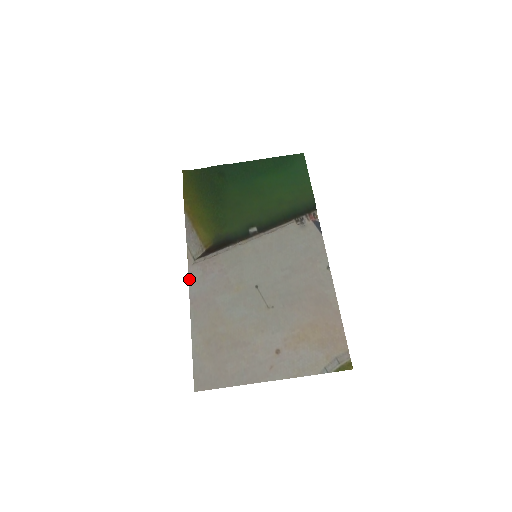
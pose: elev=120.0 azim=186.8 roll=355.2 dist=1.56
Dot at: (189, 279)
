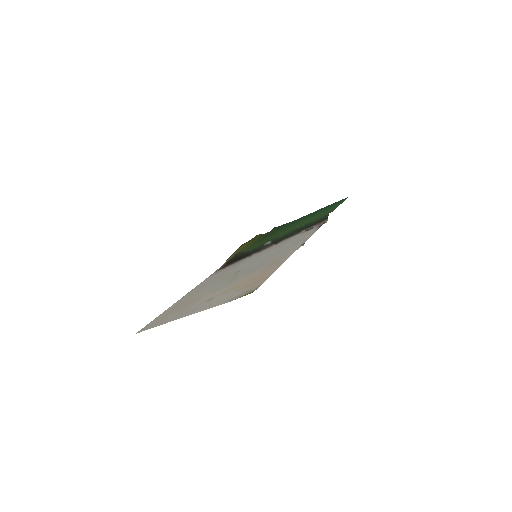
Dot at: (203, 281)
